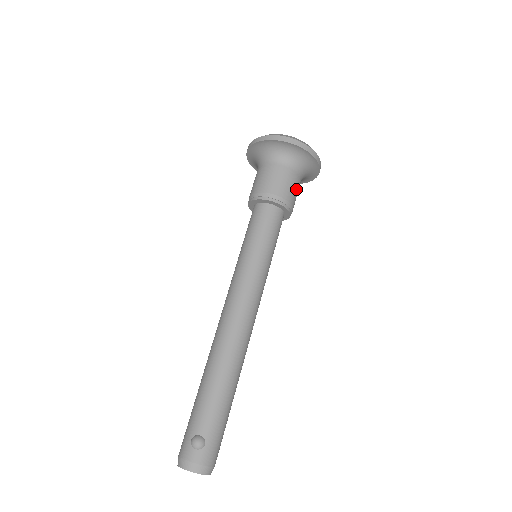
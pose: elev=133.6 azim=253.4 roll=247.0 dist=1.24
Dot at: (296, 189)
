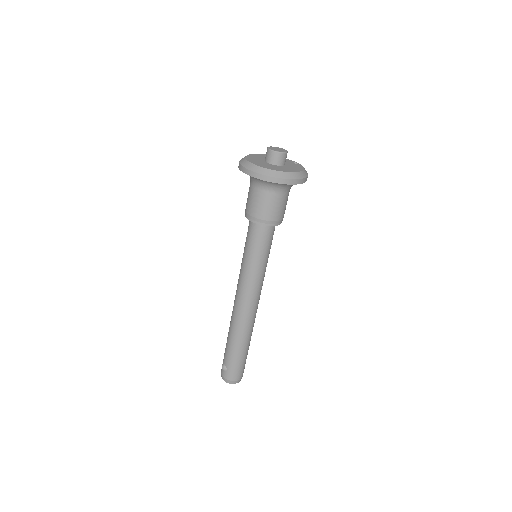
Dot at: (274, 205)
